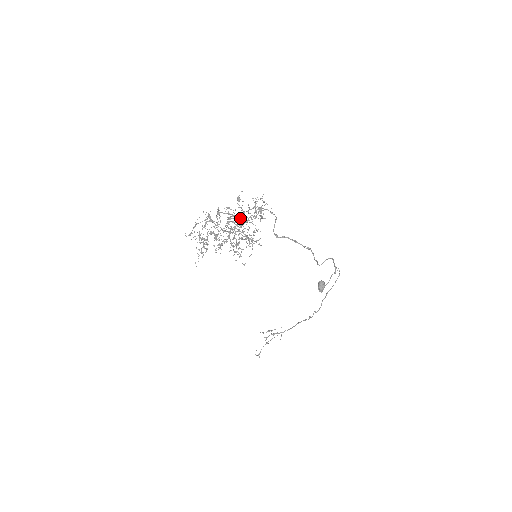
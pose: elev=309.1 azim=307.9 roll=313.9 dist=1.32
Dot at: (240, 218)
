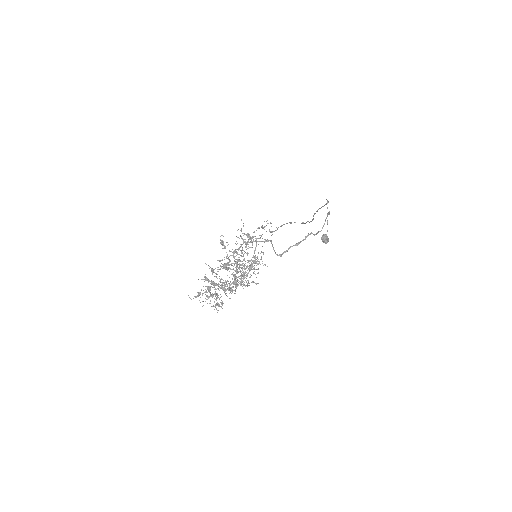
Dot at: occluded
